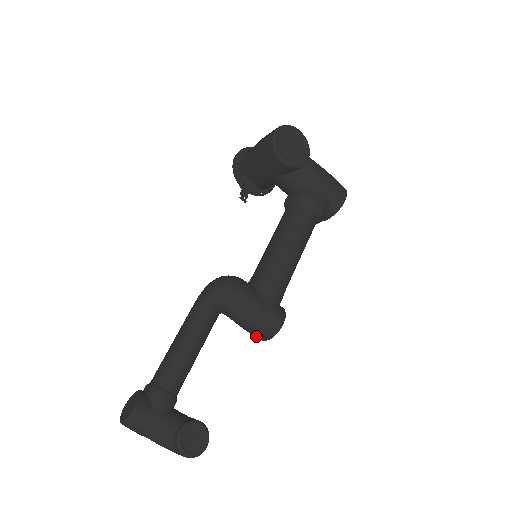
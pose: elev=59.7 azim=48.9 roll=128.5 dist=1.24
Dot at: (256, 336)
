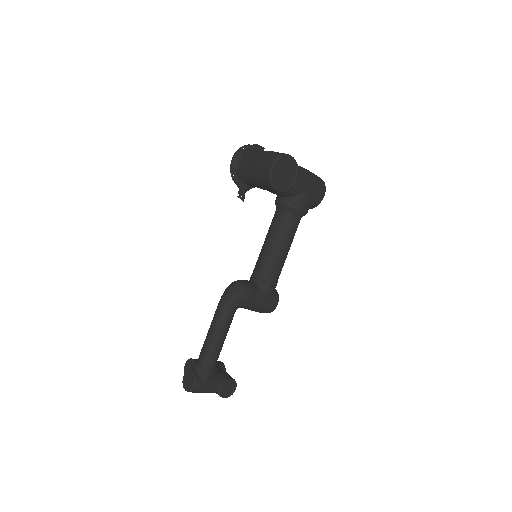
Dot at: occluded
